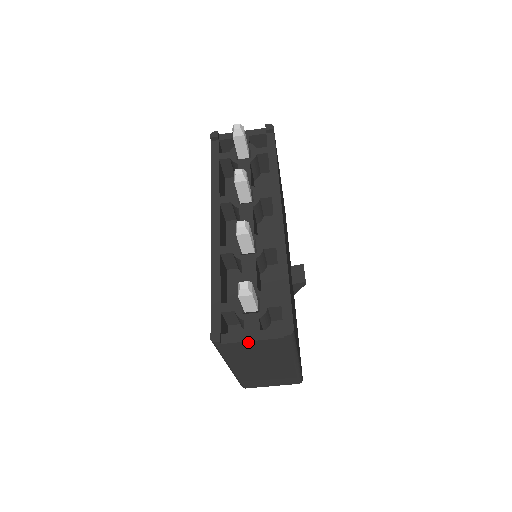
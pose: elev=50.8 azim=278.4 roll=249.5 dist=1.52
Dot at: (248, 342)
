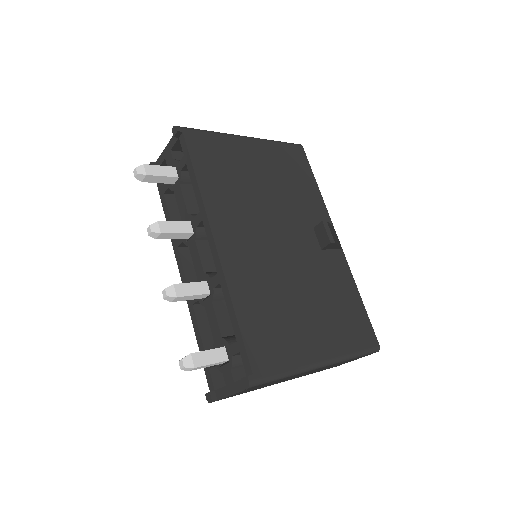
Dot at: occluded
